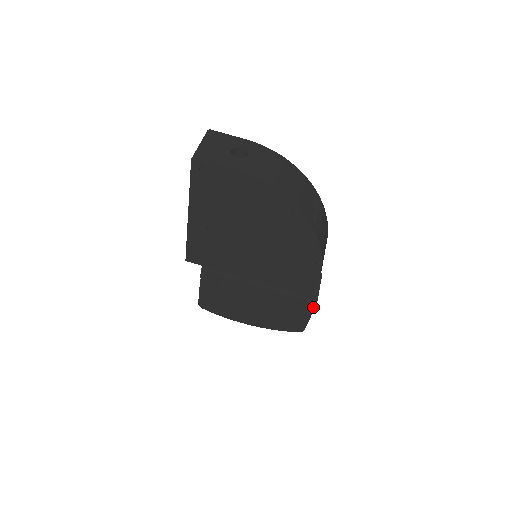
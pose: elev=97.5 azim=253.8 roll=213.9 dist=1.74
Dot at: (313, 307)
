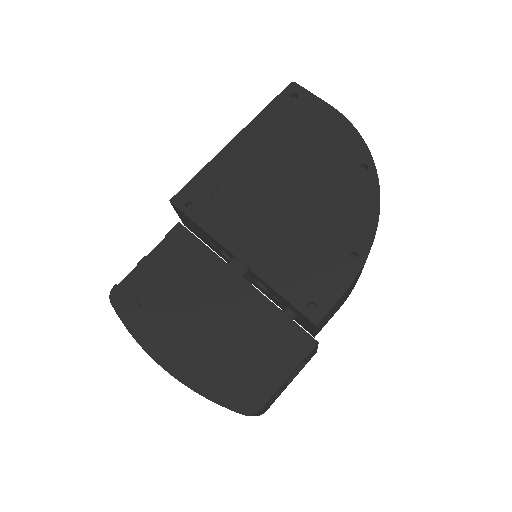
Dot at: (307, 350)
